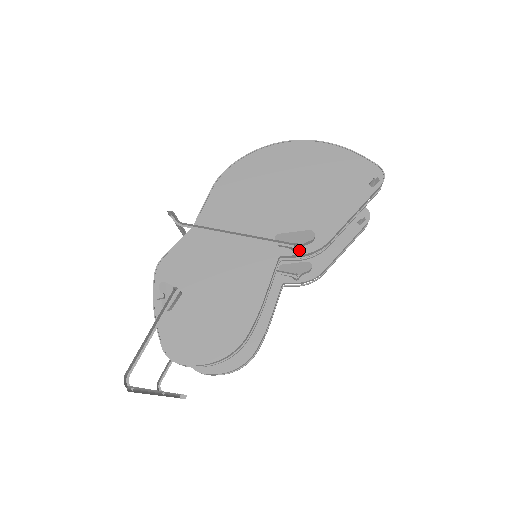
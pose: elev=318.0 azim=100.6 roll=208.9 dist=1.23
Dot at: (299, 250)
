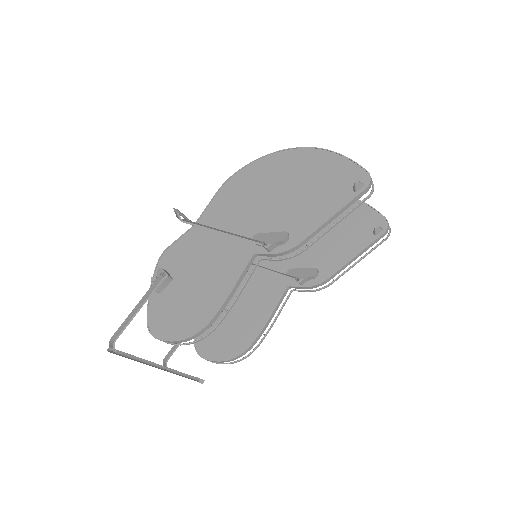
Dot at: (272, 249)
